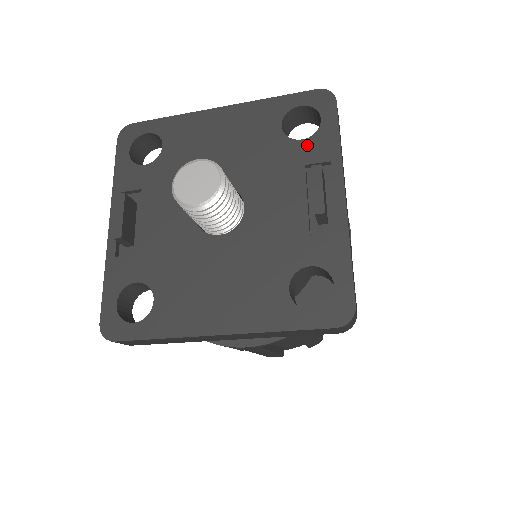
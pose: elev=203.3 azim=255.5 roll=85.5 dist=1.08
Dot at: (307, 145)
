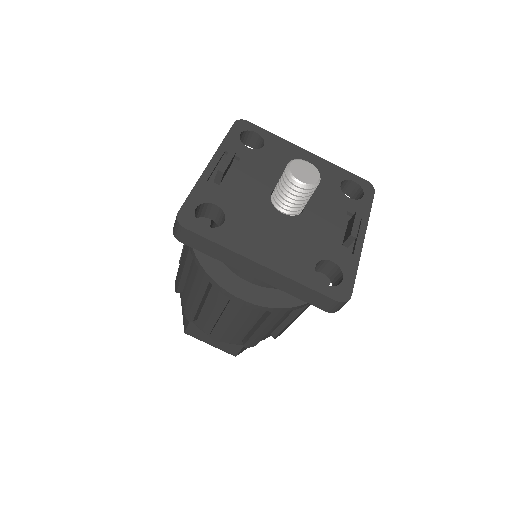
Dot at: (352, 202)
